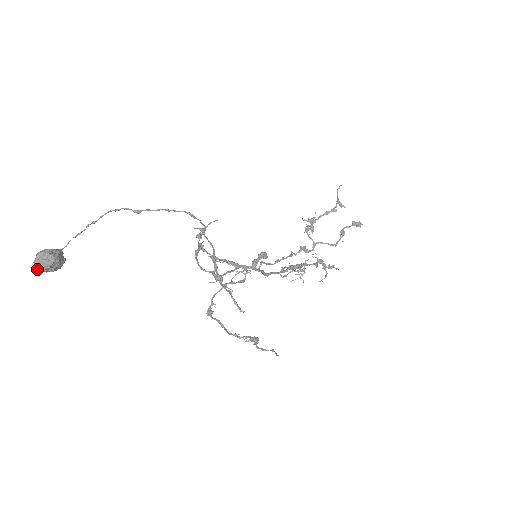
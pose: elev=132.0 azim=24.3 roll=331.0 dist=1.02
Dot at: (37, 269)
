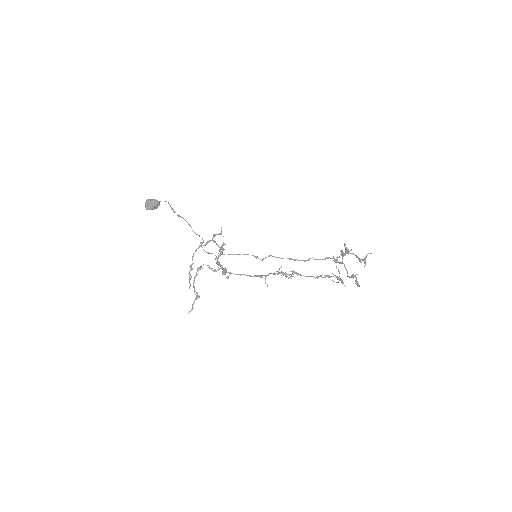
Dot at: occluded
